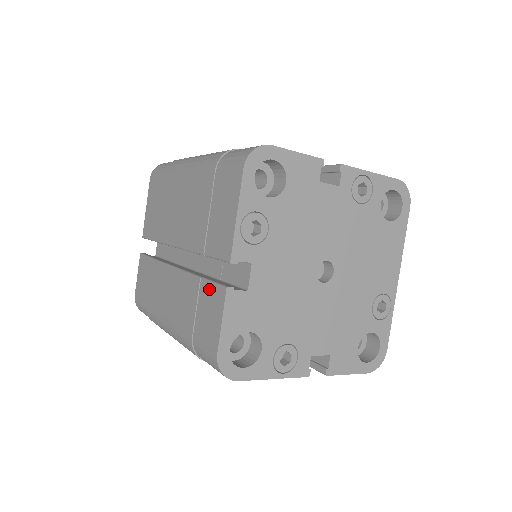
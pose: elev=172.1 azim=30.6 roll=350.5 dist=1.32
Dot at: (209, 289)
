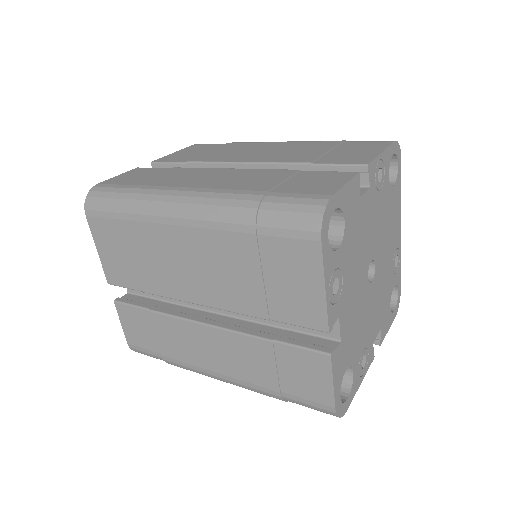
Dot at: (296, 353)
